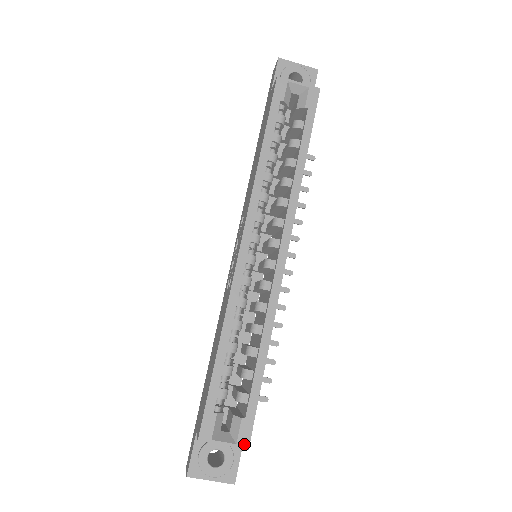
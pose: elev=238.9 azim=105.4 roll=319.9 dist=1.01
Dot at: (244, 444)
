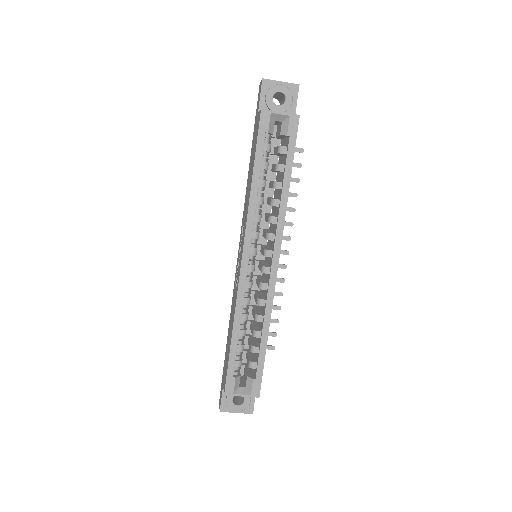
Dot at: (256, 395)
